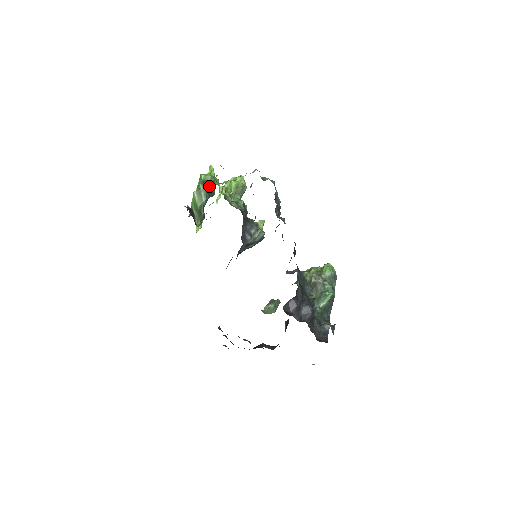
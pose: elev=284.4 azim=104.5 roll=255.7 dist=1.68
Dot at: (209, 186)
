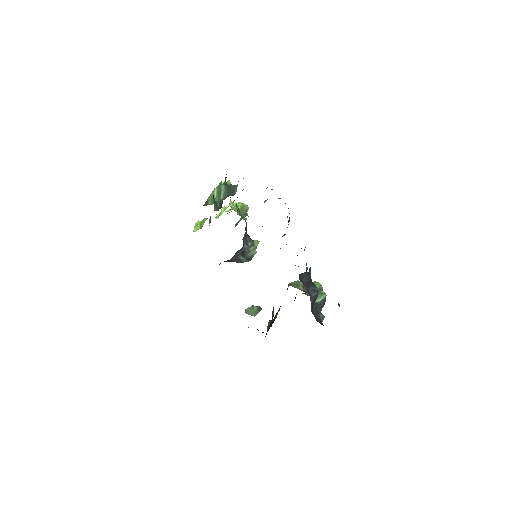
Dot at: (231, 188)
